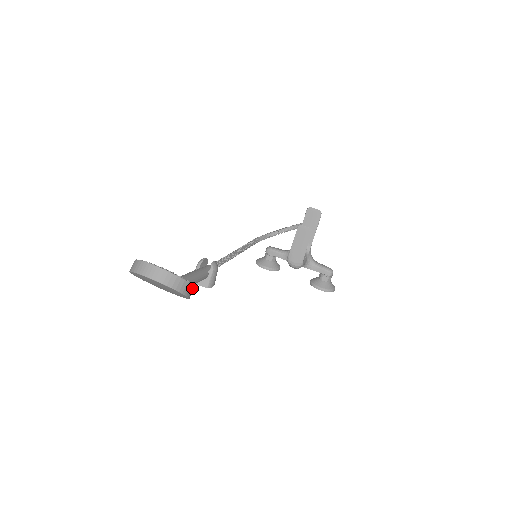
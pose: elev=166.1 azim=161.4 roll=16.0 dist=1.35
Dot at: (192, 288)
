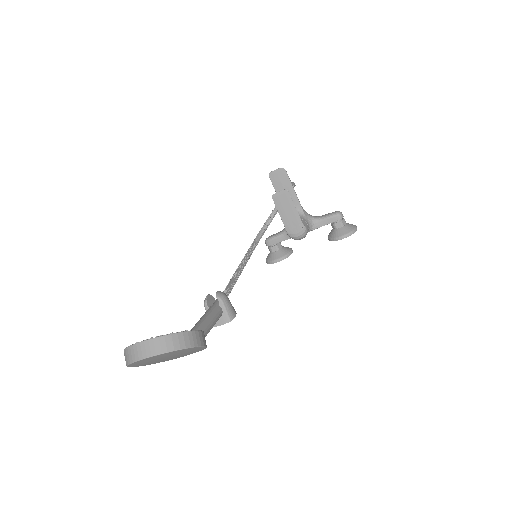
Dot at: (199, 334)
